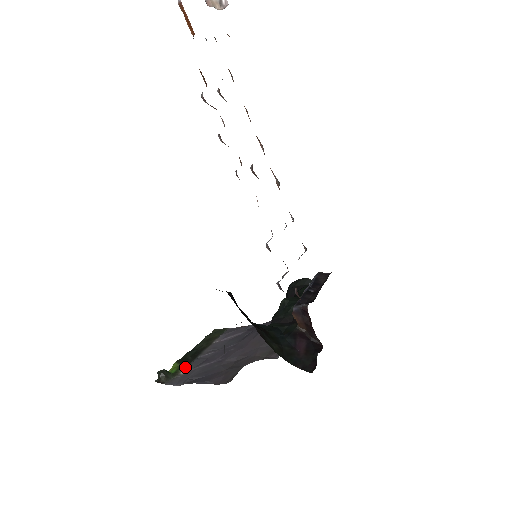
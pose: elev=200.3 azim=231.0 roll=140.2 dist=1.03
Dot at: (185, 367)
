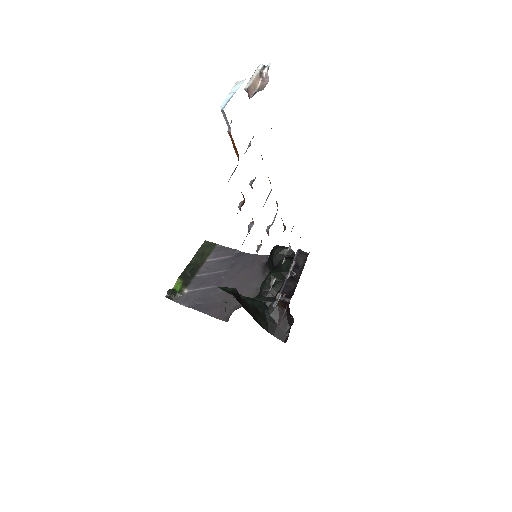
Dot at: (187, 285)
